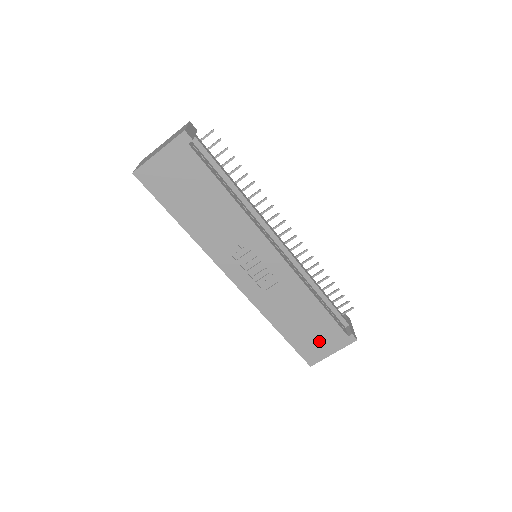
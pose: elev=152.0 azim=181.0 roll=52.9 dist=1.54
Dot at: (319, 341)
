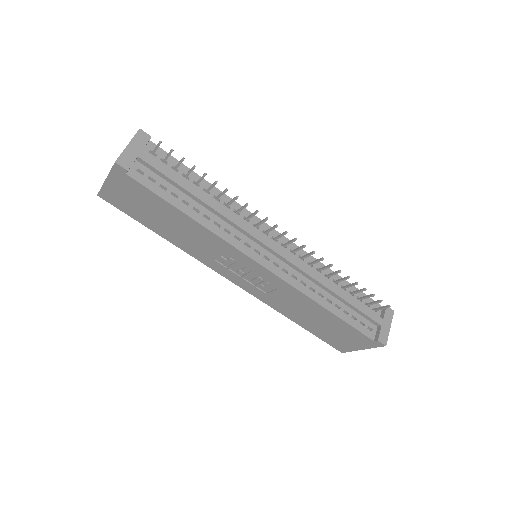
Dot at: (342, 338)
